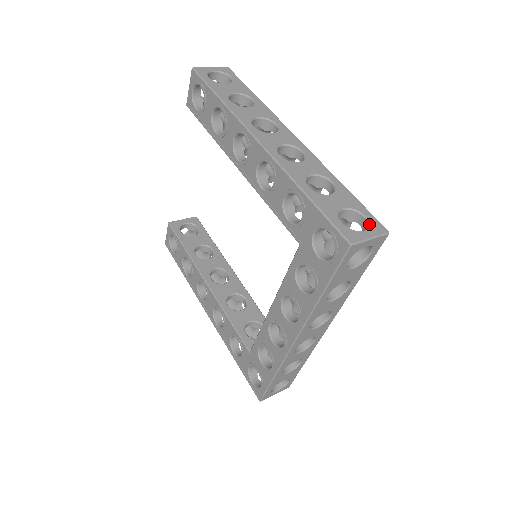
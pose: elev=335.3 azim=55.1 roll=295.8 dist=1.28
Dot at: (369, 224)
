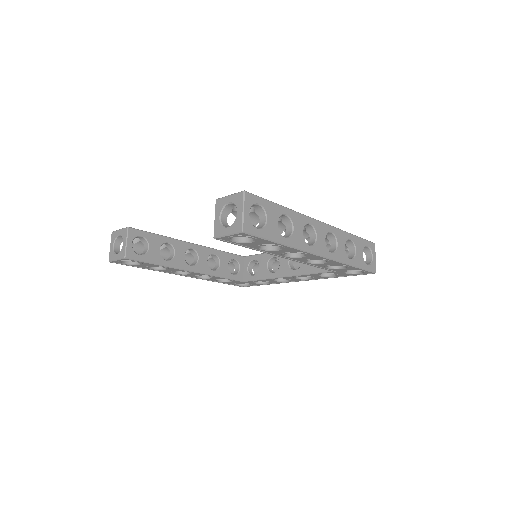
Dot at: (371, 250)
